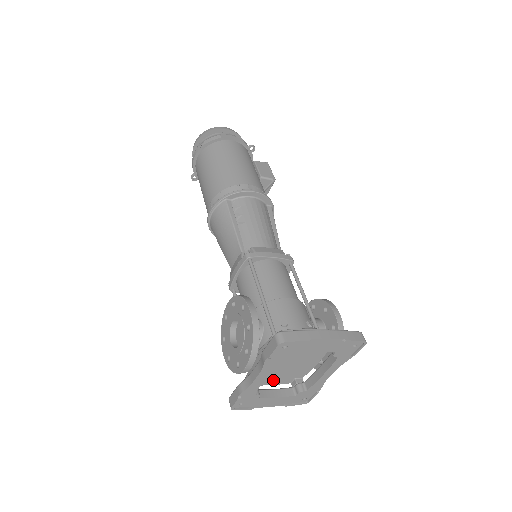
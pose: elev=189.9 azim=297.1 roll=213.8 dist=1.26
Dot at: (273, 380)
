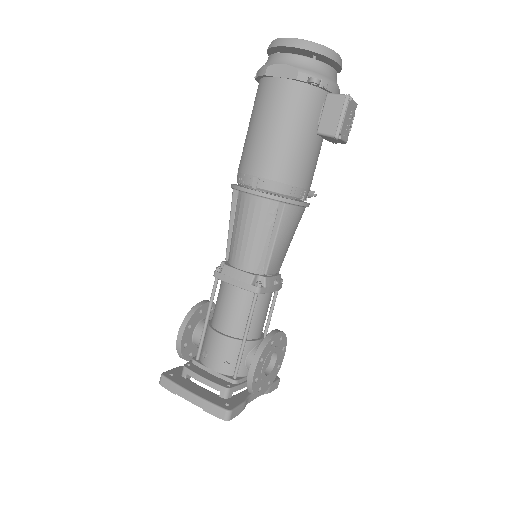
Dot at: occluded
